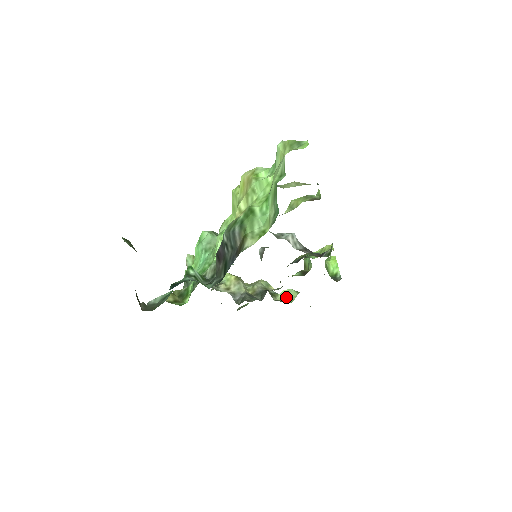
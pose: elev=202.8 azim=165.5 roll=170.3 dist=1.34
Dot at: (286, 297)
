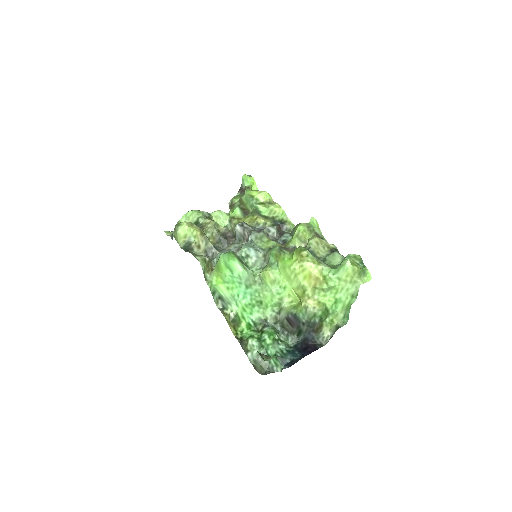
Dot at: (220, 219)
